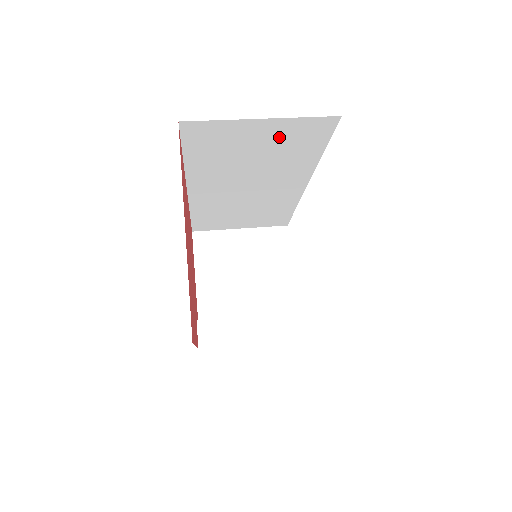
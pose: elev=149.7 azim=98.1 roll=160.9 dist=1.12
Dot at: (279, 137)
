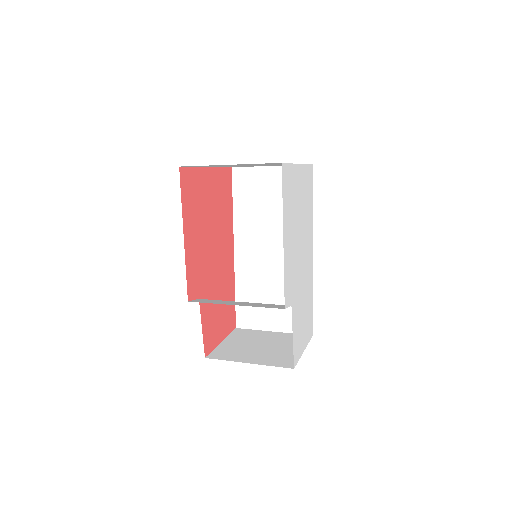
Dot at: occluded
